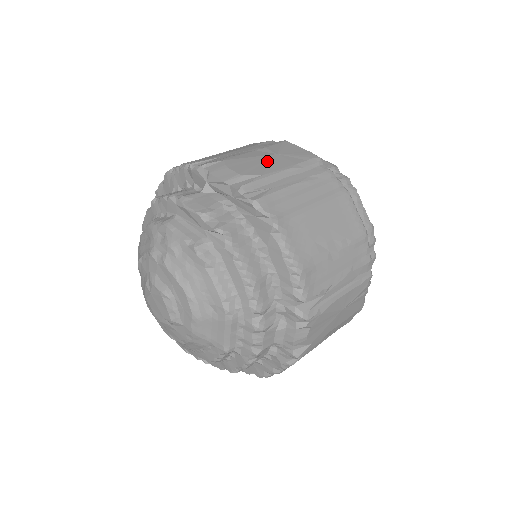
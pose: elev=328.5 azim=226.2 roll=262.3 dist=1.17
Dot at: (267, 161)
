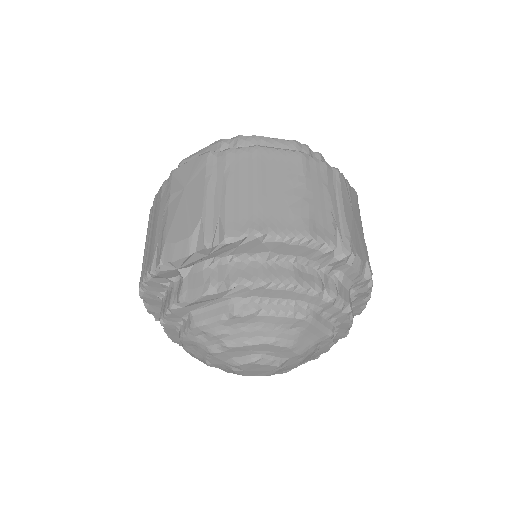
Dot at: (188, 203)
